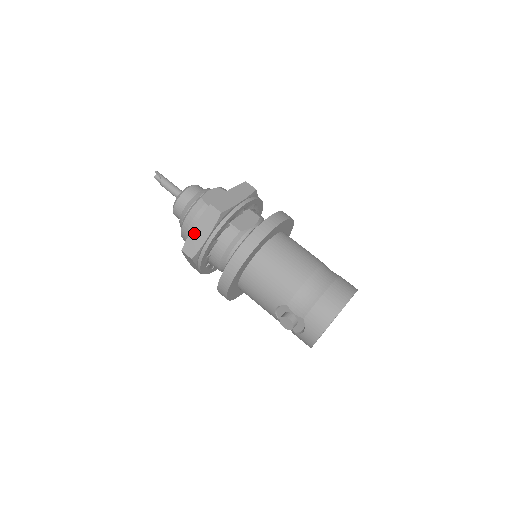
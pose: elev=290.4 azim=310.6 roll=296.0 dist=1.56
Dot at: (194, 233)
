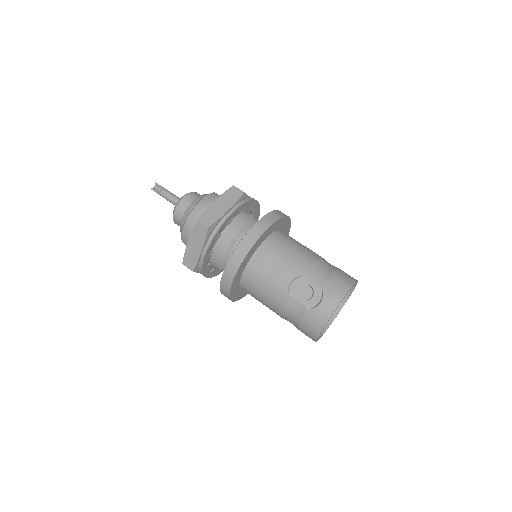
Dot at: (214, 206)
